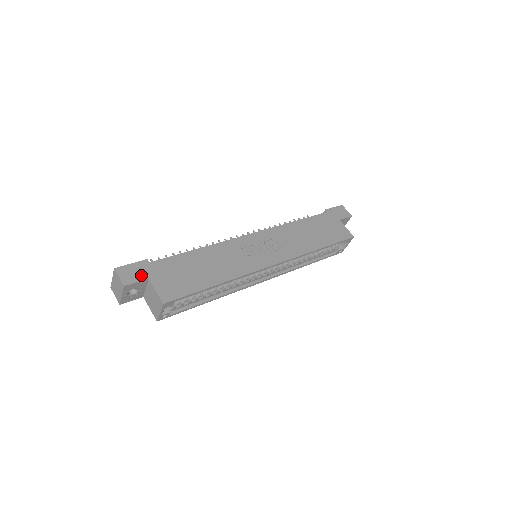
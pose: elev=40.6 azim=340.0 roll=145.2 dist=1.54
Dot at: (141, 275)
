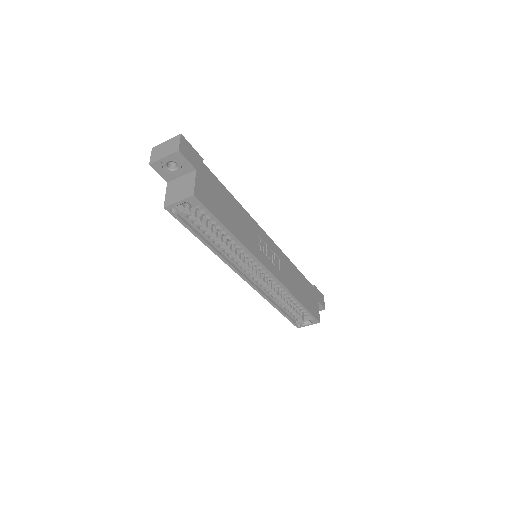
Dot at: (193, 161)
